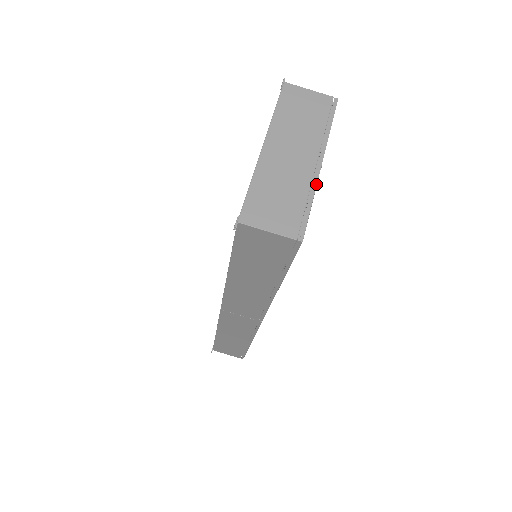
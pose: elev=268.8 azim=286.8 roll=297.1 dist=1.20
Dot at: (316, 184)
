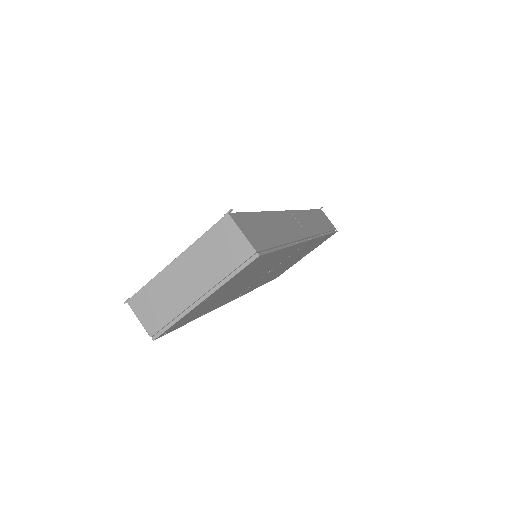
Dot at: (188, 312)
